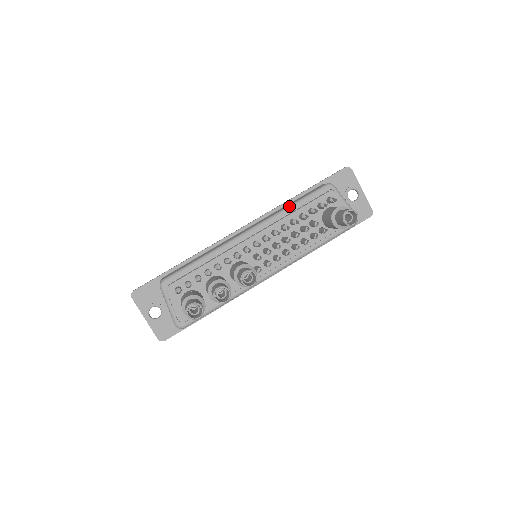
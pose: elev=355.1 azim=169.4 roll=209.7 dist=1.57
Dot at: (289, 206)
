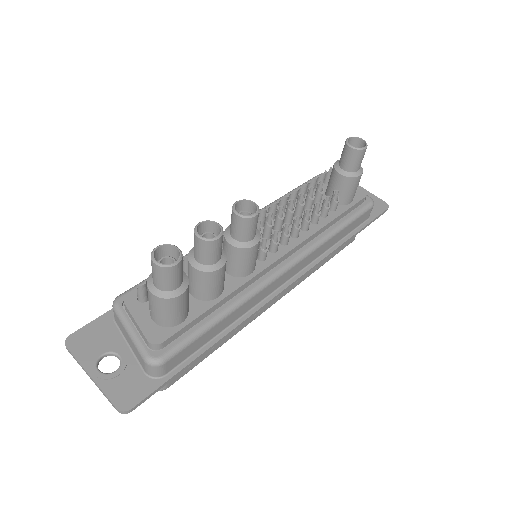
Dot at: (280, 197)
